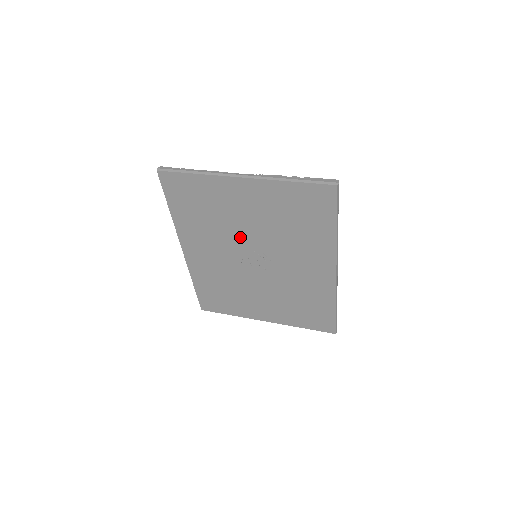
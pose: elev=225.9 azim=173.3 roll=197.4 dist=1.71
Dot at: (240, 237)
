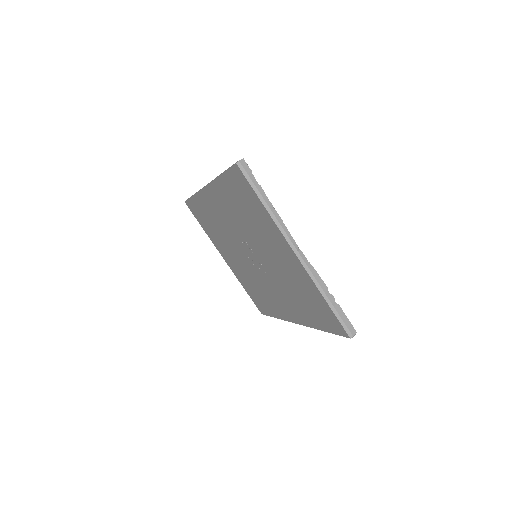
Dot at: (256, 246)
